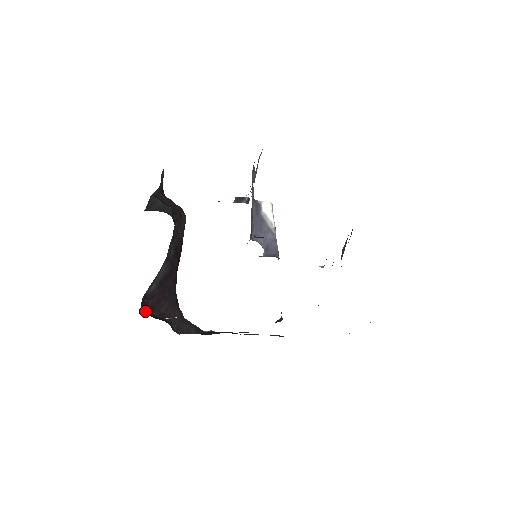
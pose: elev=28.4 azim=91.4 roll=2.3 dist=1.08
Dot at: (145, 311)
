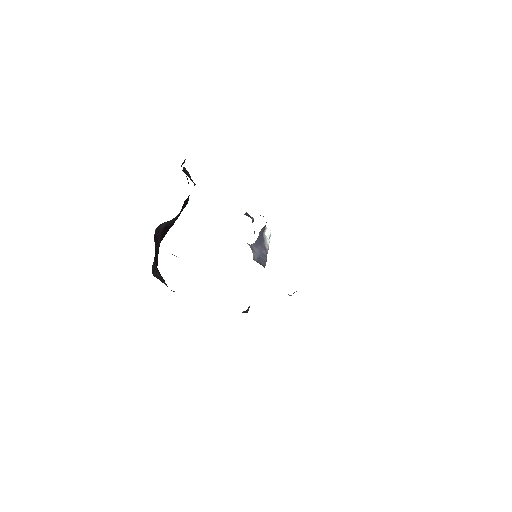
Dot at: occluded
